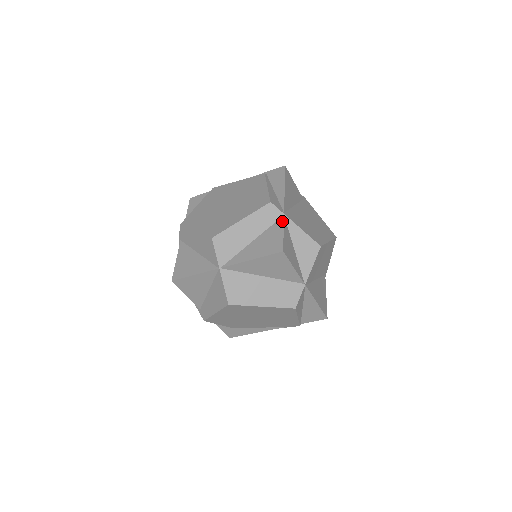
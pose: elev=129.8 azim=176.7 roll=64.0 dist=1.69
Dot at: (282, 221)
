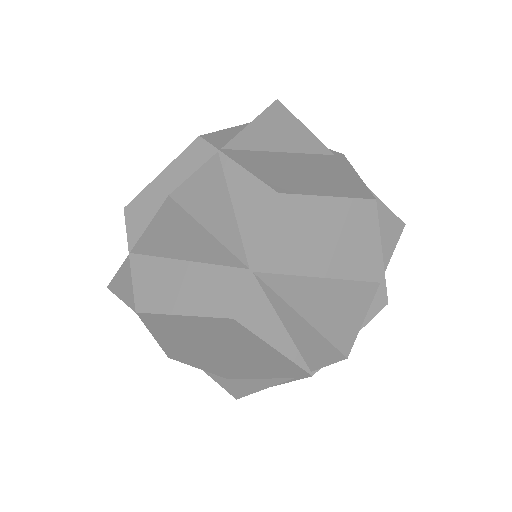
Dot at: (209, 159)
